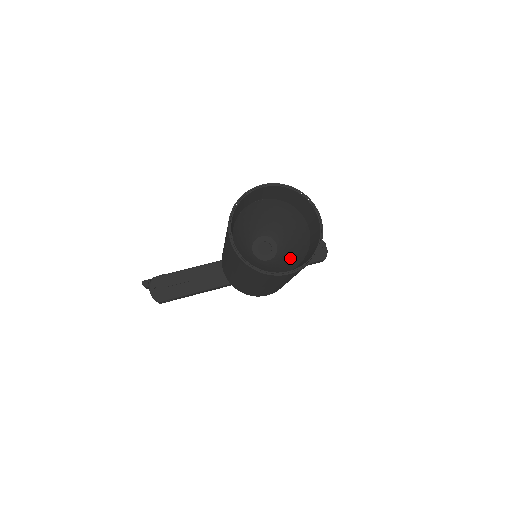
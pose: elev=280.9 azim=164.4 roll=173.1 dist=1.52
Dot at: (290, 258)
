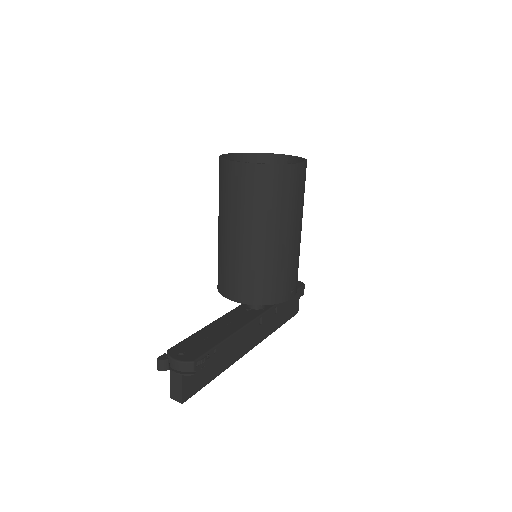
Dot at: occluded
